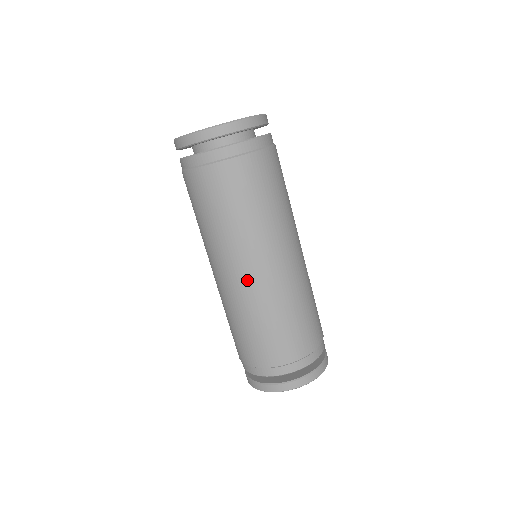
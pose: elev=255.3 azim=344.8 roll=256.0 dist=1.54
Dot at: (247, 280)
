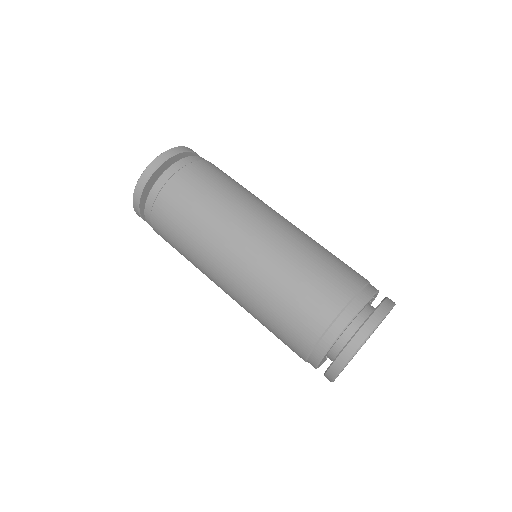
Dot at: (242, 264)
